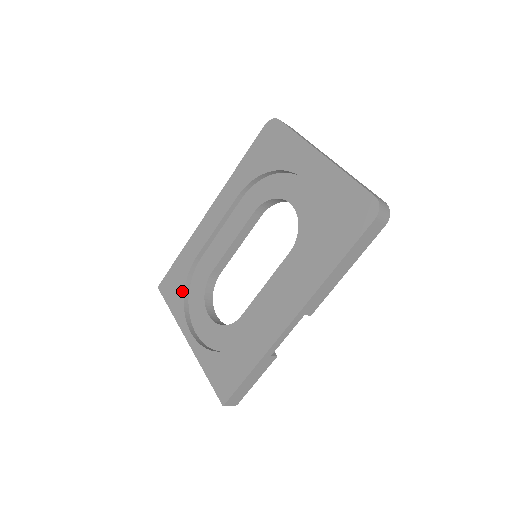
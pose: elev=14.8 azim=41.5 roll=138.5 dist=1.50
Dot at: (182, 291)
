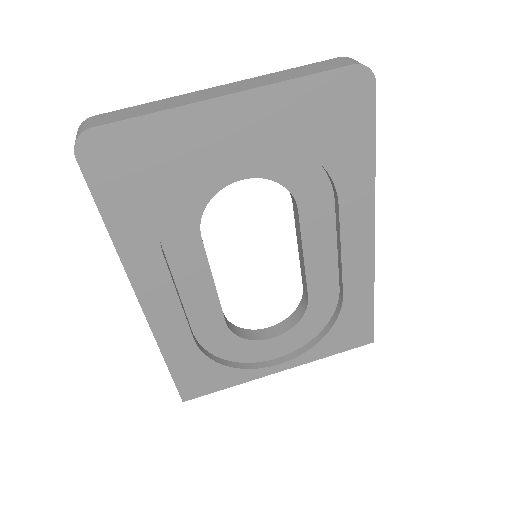
Dot at: (220, 368)
